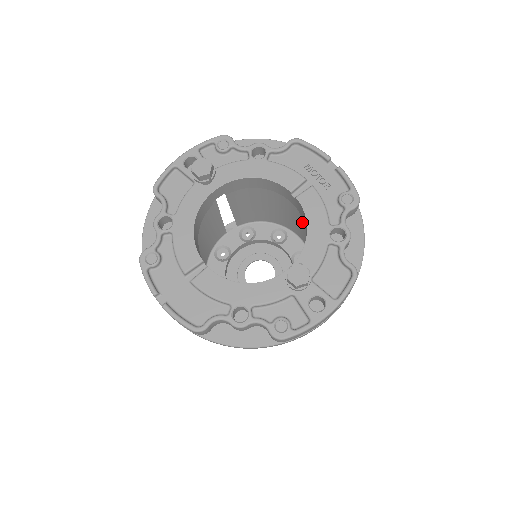
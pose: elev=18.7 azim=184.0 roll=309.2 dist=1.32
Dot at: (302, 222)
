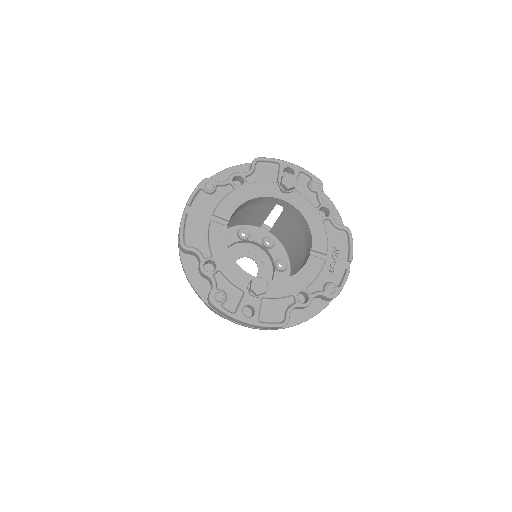
Dot at: occluded
